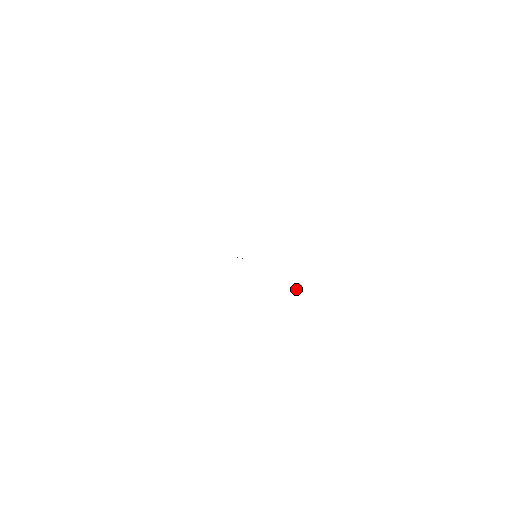
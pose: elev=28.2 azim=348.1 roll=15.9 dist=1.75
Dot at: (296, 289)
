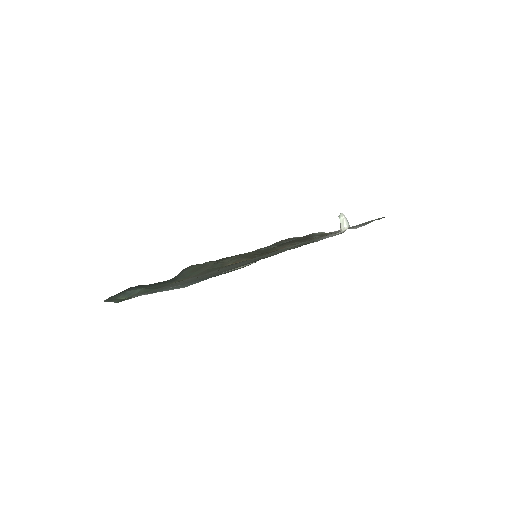
Dot at: (340, 227)
